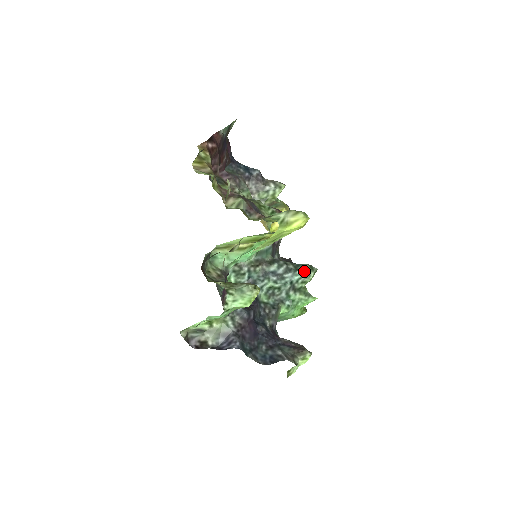
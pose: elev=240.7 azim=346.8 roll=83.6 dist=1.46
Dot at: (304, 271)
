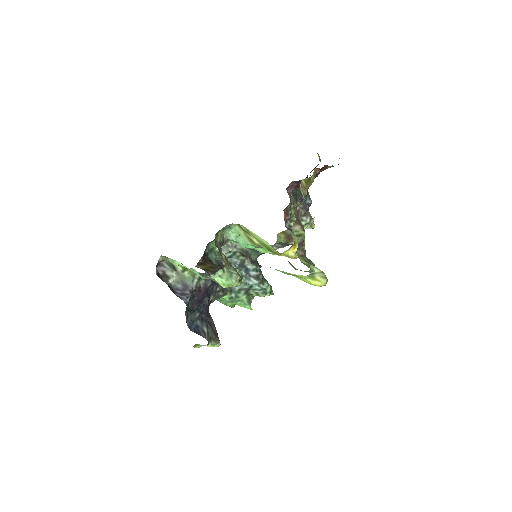
Dot at: (266, 288)
